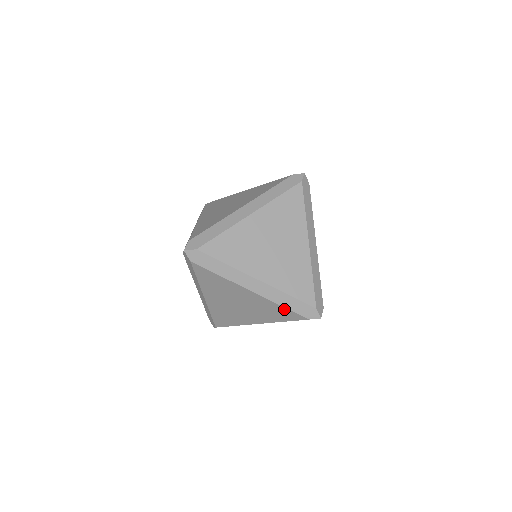
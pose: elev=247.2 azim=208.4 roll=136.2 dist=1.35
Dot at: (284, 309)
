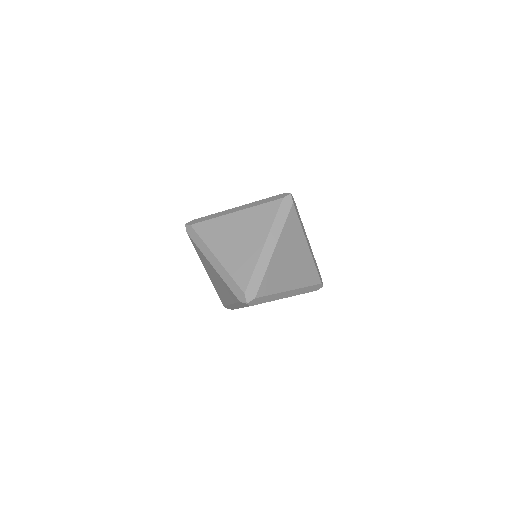
Dot at: occluded
